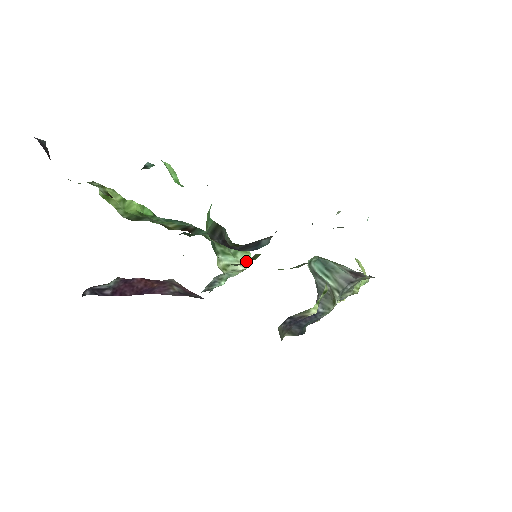
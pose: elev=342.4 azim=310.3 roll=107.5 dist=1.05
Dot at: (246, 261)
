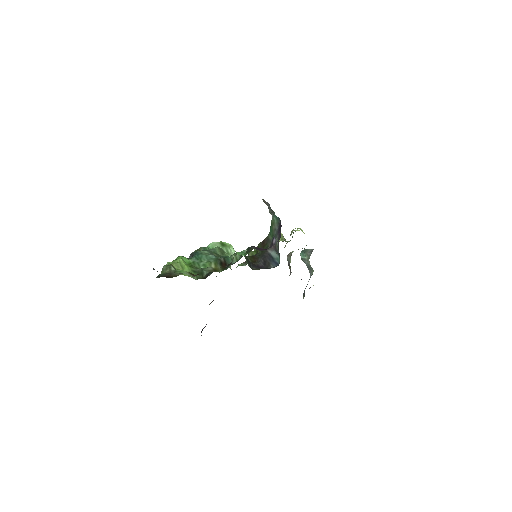
Dot at: (233, 252)
